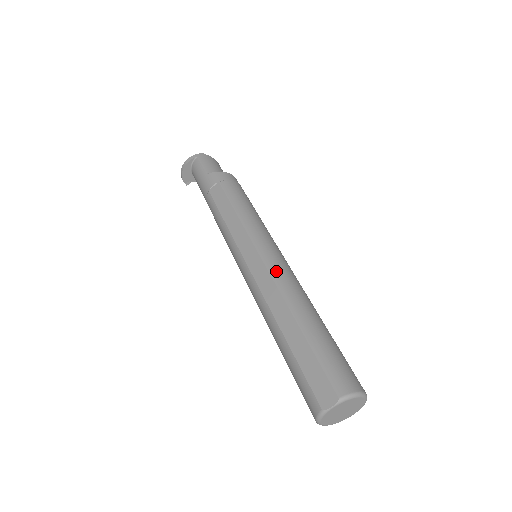
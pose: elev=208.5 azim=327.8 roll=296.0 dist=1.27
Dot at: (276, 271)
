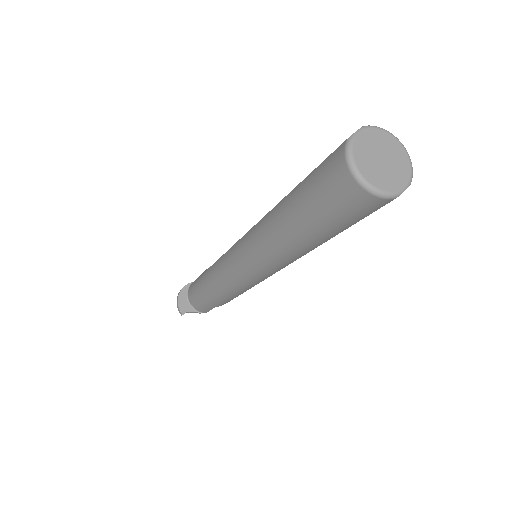
Dot at: occluded
